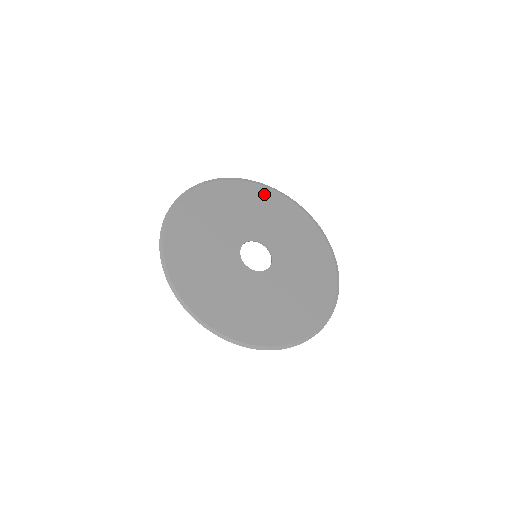
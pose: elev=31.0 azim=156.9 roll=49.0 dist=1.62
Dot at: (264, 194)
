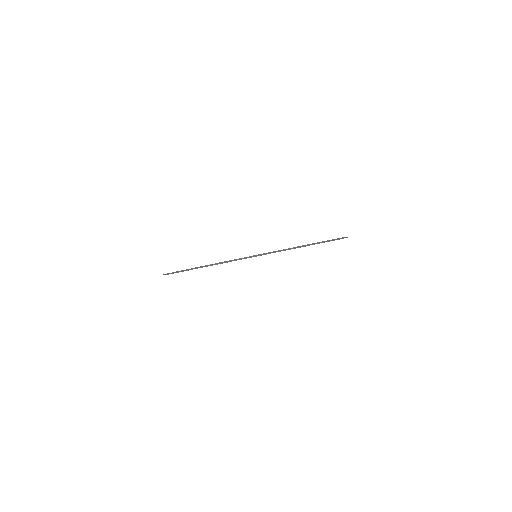
Dot at: occluded
